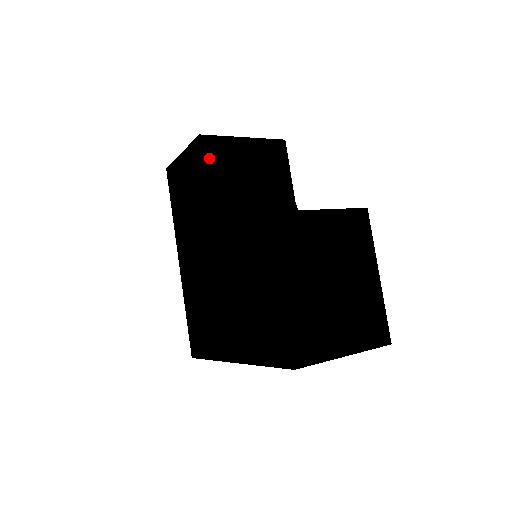
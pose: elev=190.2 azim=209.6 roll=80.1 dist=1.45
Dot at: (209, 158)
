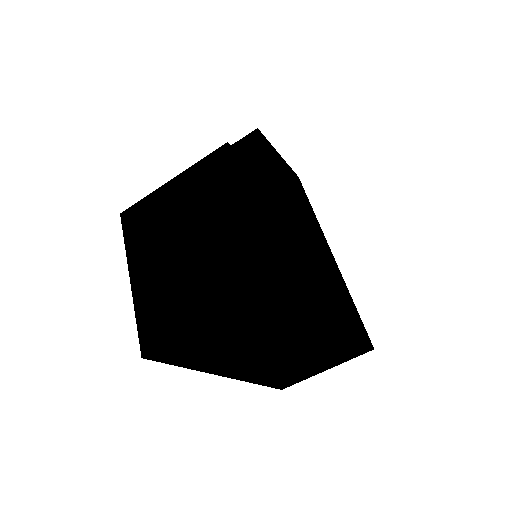
Dot at: occluded
